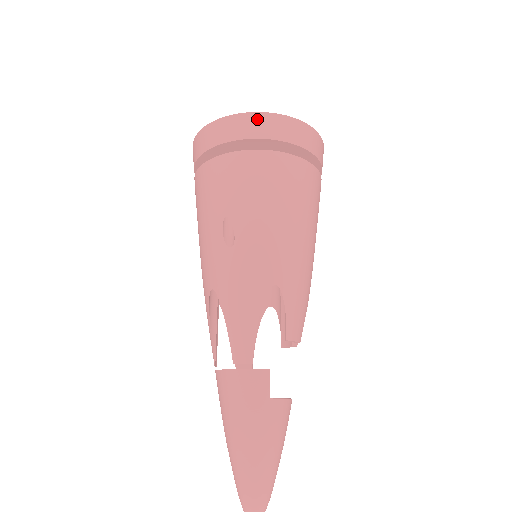
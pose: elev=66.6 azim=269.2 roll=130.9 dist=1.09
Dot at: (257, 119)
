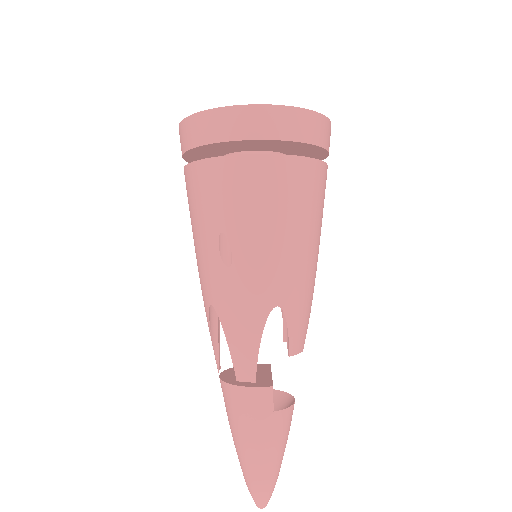
Dot at: (252, 114)
